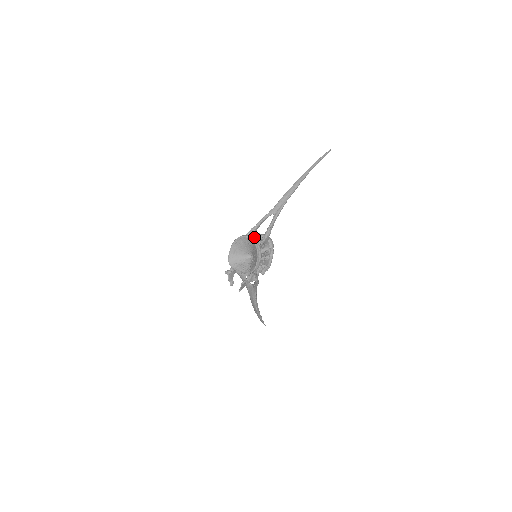
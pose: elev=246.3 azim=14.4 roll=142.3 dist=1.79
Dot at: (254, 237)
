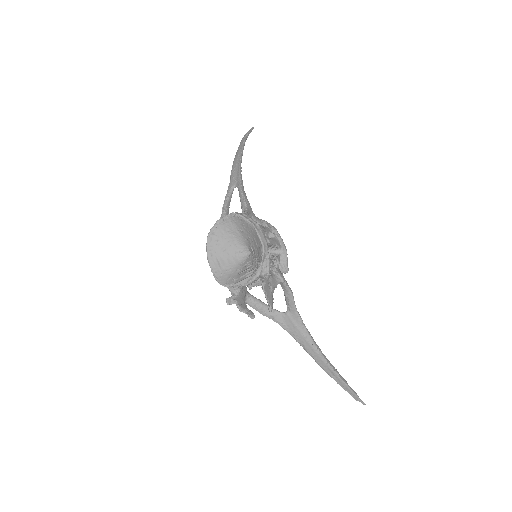
Dot at: occluded
